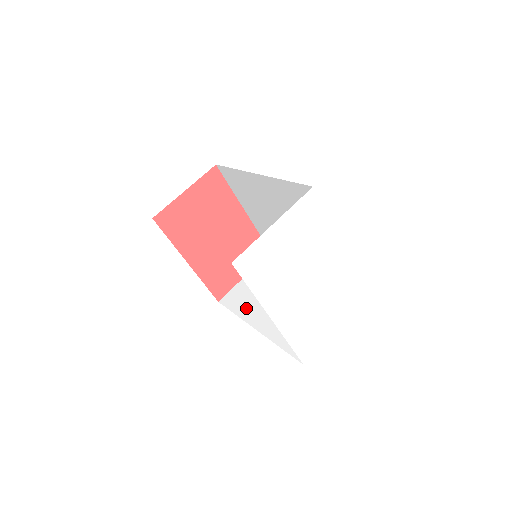
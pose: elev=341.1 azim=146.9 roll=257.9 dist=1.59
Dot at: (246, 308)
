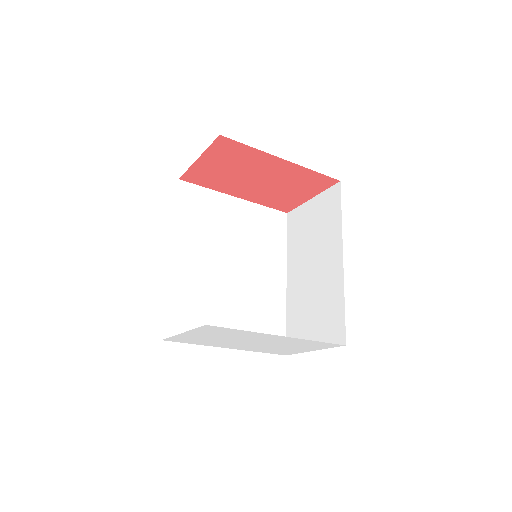
Dot at: (293, 247)
